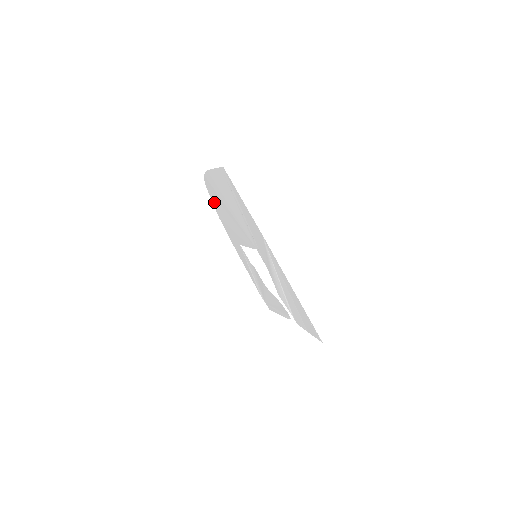
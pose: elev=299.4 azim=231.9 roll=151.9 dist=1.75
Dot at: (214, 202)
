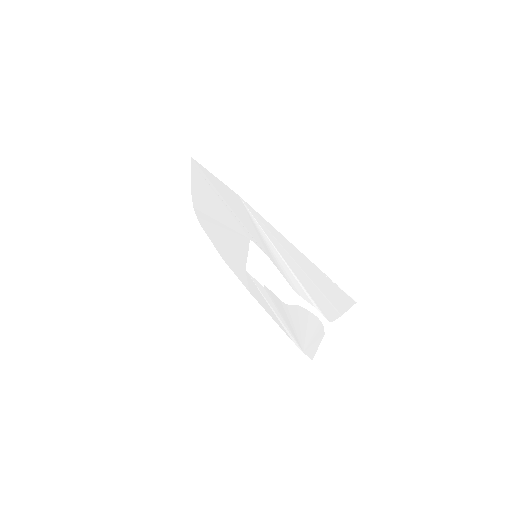
Dot at: (211, 238)
